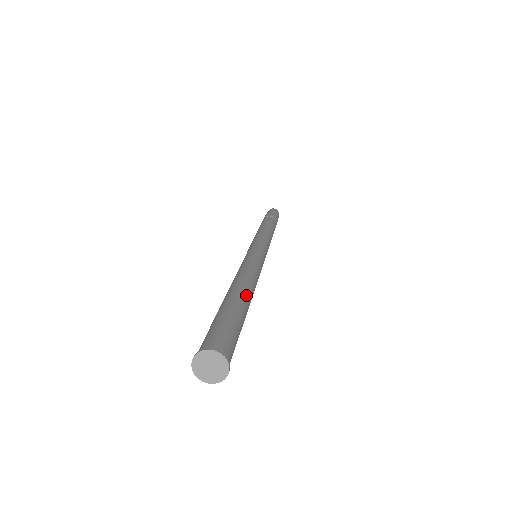
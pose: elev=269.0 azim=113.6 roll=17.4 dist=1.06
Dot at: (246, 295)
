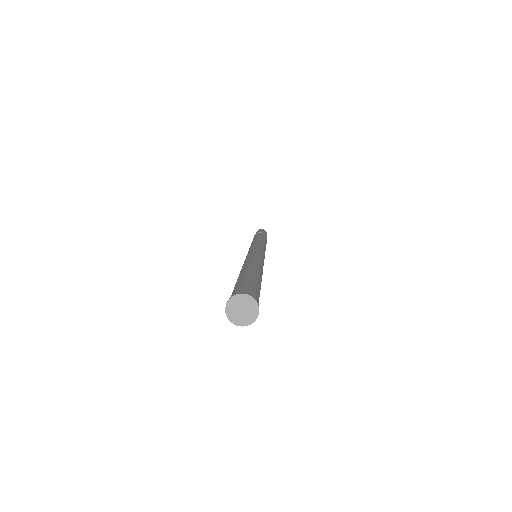
Dot at: (256, 269)
